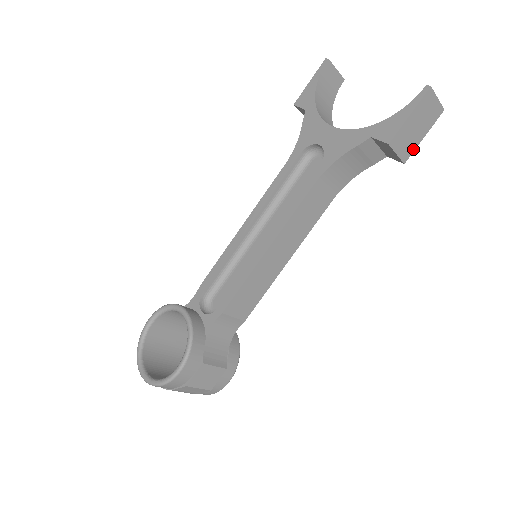
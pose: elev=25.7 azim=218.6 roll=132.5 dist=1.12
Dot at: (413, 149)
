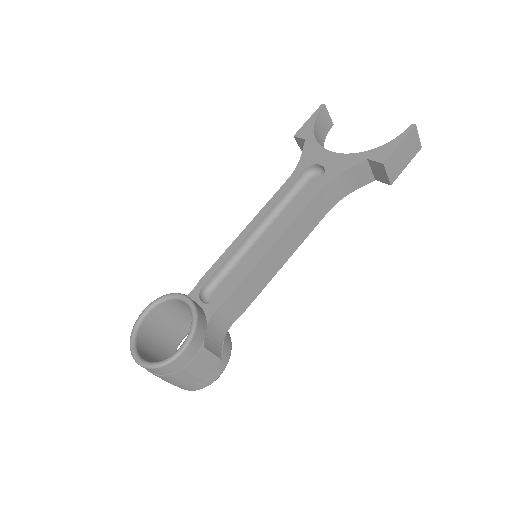
Dot at: (398, 174)
